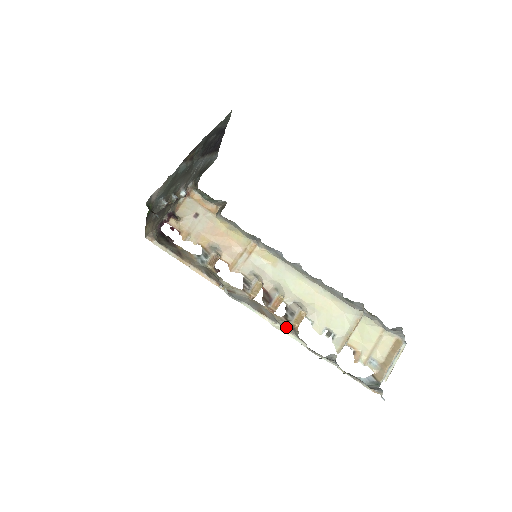
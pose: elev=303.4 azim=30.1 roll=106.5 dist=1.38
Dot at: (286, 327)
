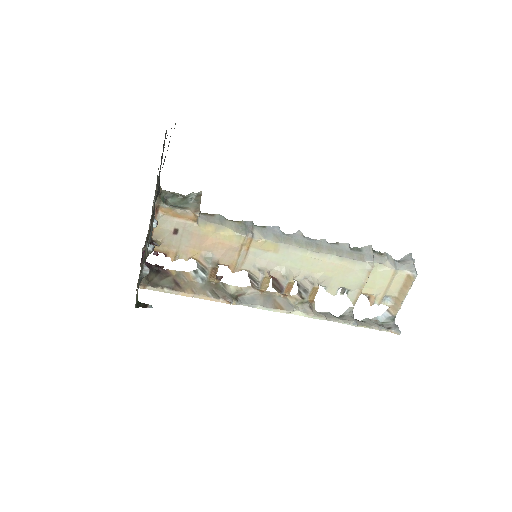
Dot at: (303, 308)
